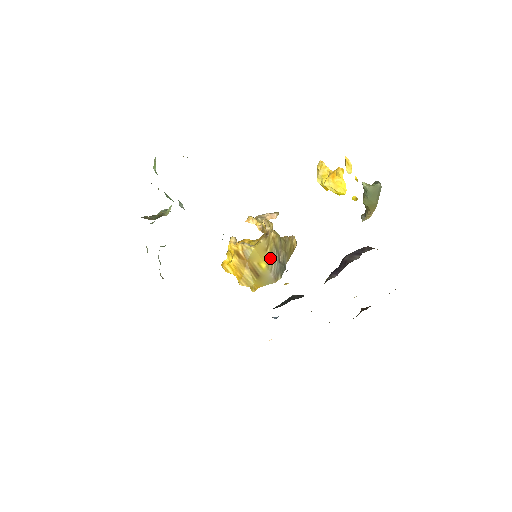
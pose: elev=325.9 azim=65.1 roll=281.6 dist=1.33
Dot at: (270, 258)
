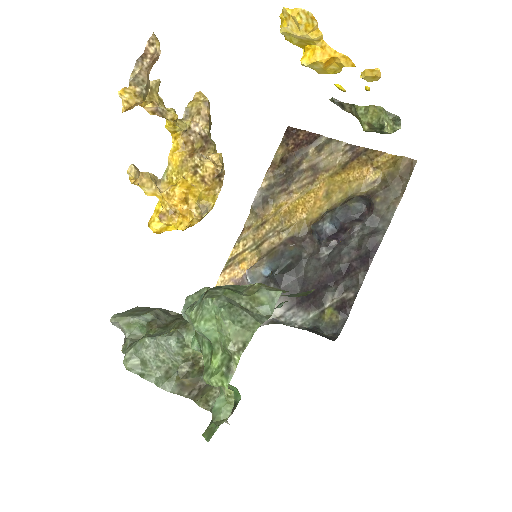
Dot at: occluded
